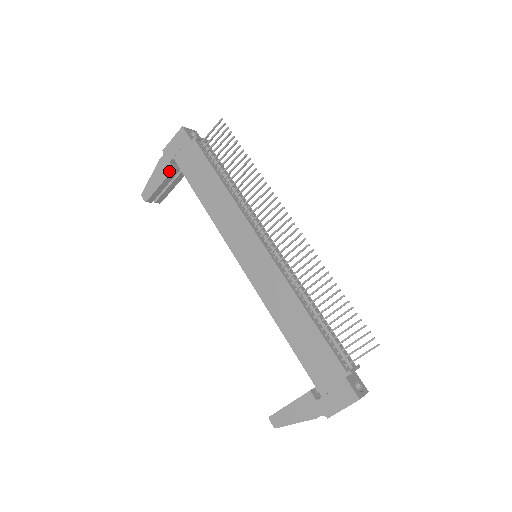
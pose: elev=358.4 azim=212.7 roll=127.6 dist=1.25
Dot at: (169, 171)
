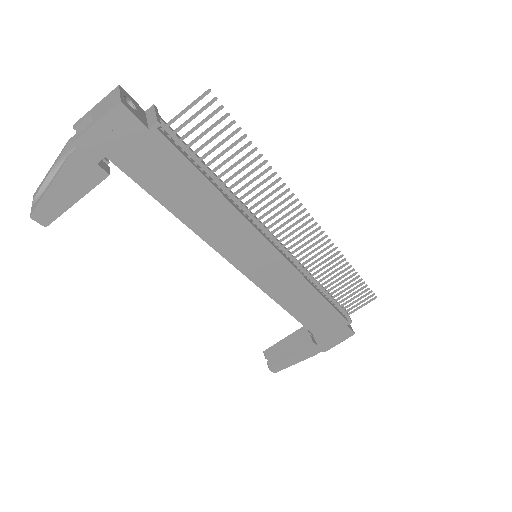
Dot at: (99, 178)
